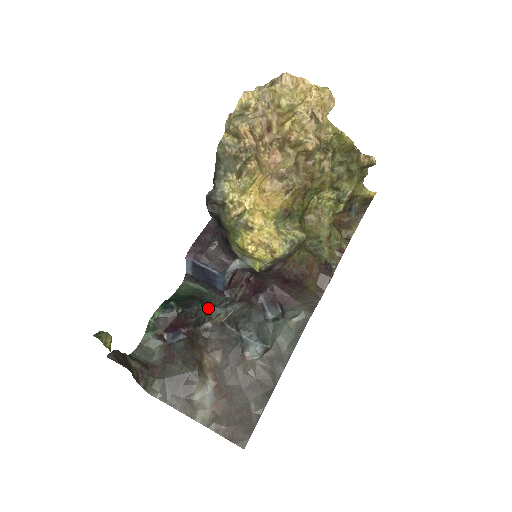
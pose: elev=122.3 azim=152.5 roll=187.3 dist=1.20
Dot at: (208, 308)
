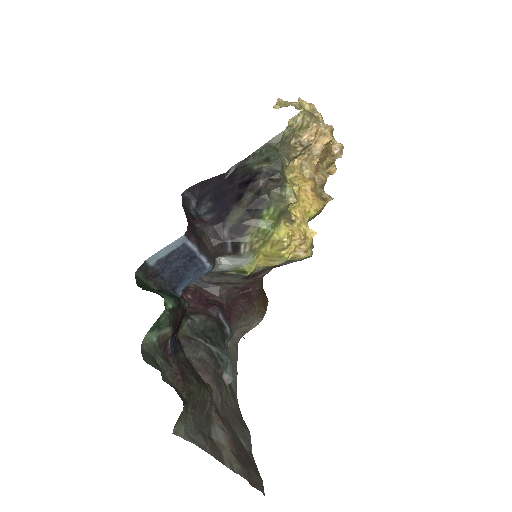
Dot at: occluded
